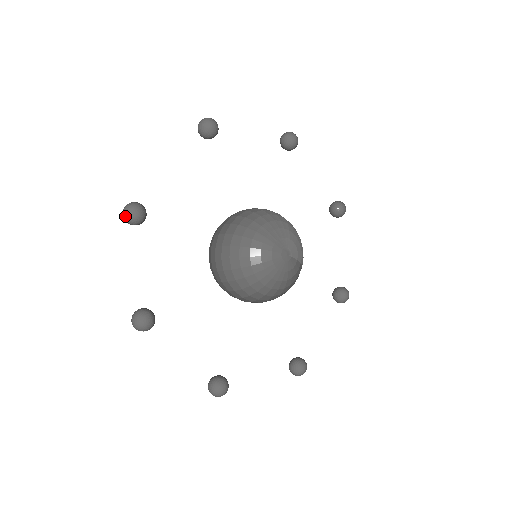
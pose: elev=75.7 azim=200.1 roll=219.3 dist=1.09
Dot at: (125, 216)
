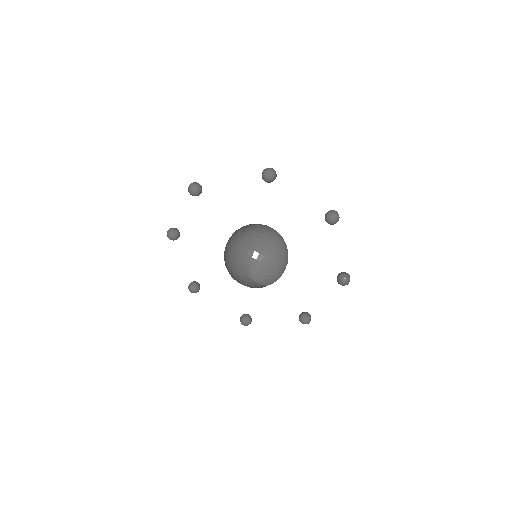
Dot at: (188, 188)
